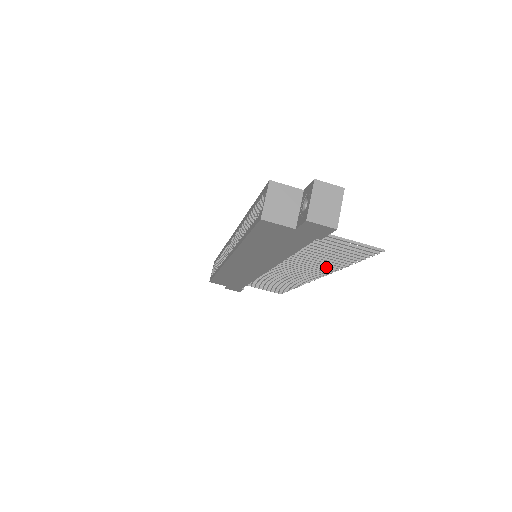
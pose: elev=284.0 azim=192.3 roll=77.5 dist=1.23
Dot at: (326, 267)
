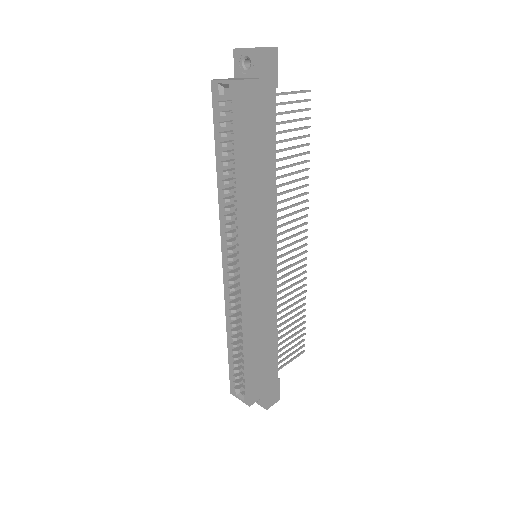
Dot at: (301, 187)
